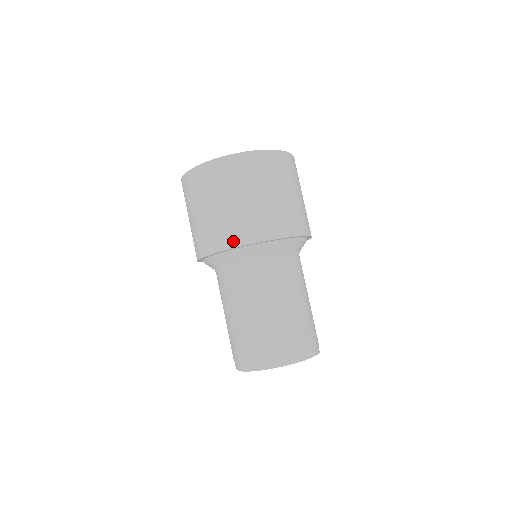
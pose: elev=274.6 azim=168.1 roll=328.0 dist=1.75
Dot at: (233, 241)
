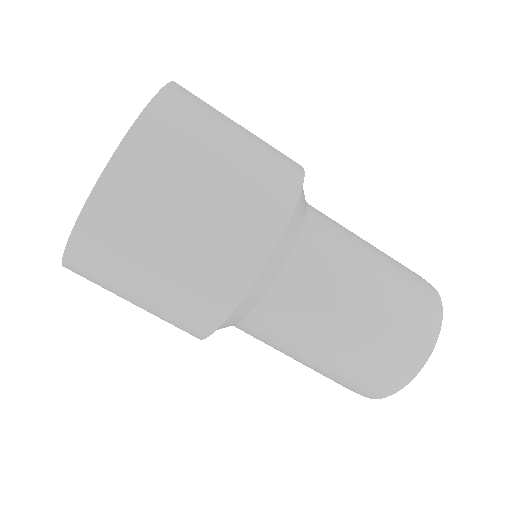
Dot at: (261, 247)
